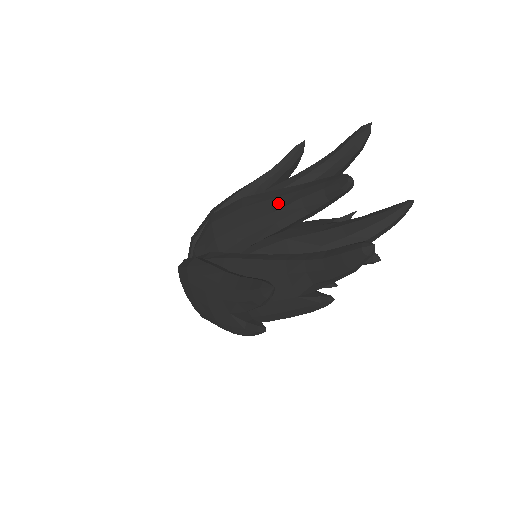
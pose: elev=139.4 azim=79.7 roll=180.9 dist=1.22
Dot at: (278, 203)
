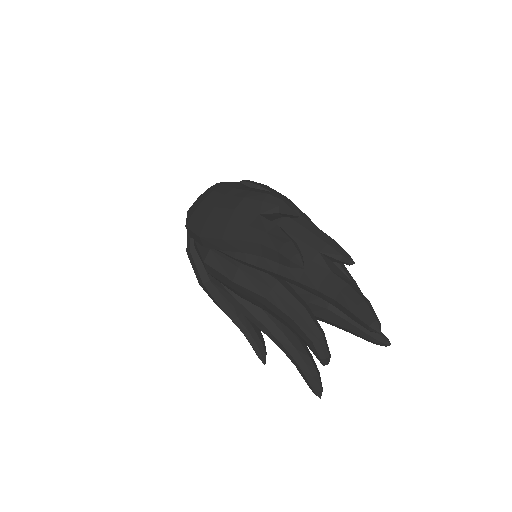
Dot at: (268, 311)
